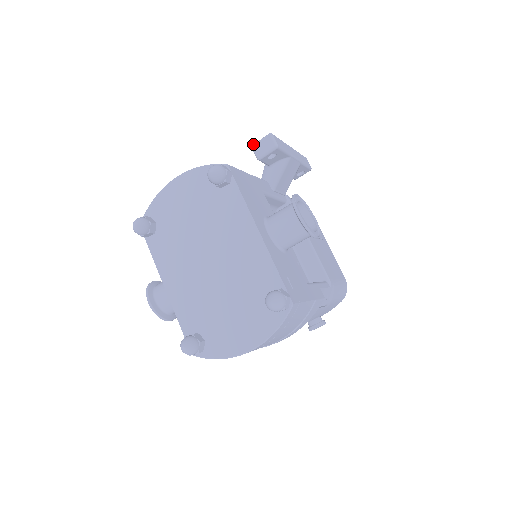
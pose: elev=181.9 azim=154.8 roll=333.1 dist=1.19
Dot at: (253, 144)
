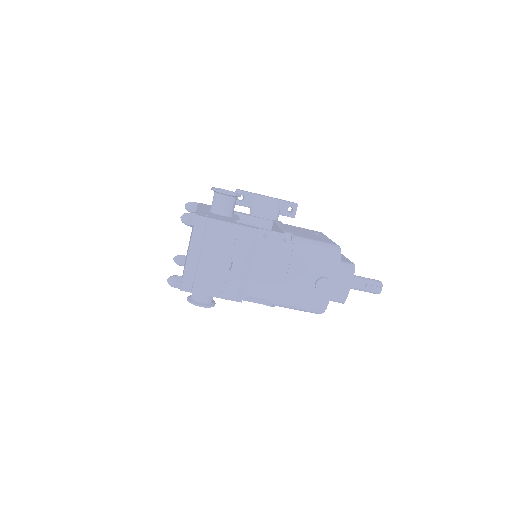
Dot at: occluded
